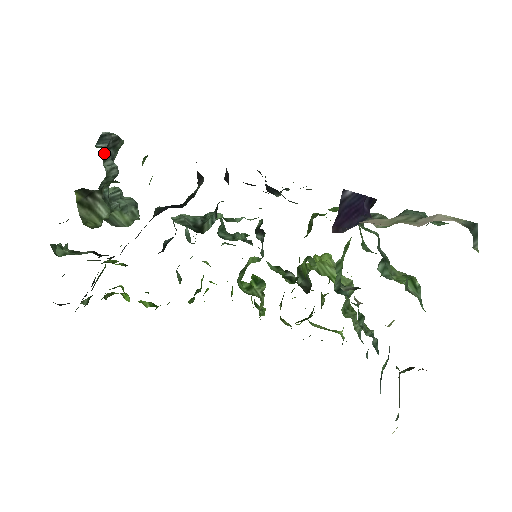
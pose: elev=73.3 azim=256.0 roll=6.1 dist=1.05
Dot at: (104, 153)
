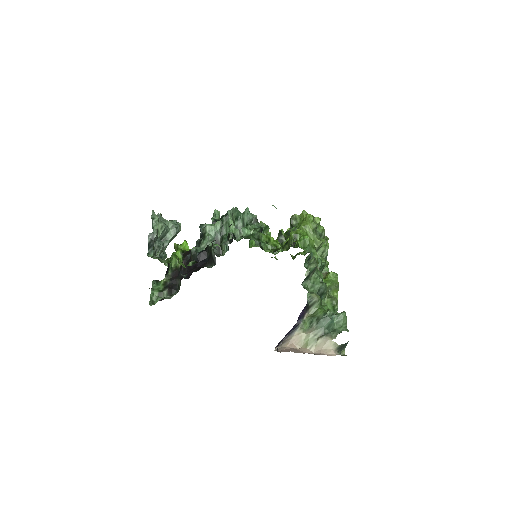
Dot at: (154, 252)
